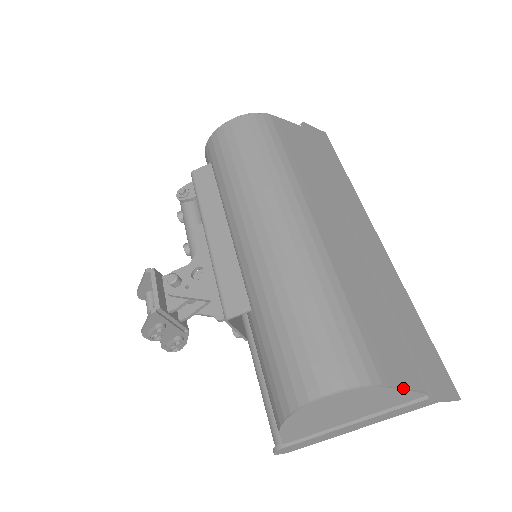
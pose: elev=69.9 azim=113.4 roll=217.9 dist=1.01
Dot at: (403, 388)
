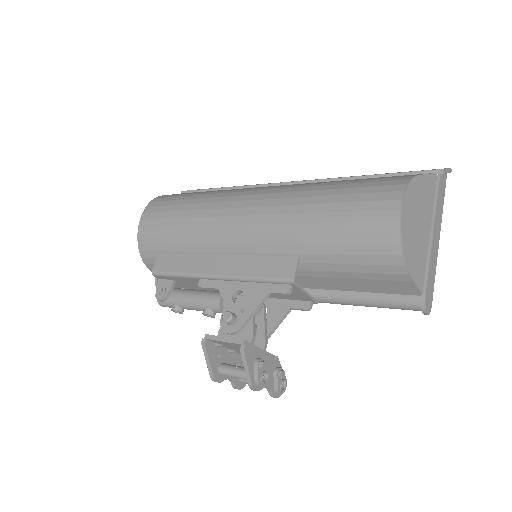
Dot at: (424, 174)
